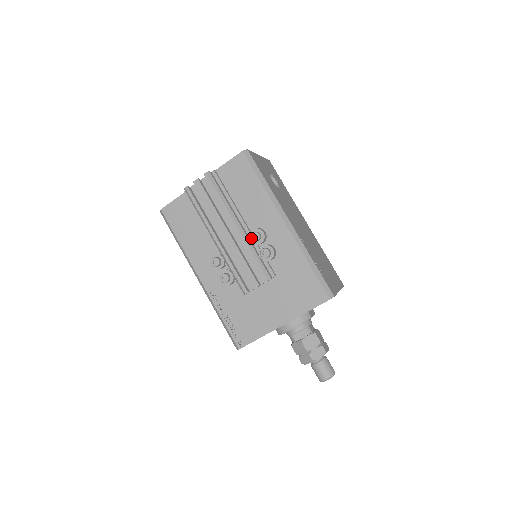
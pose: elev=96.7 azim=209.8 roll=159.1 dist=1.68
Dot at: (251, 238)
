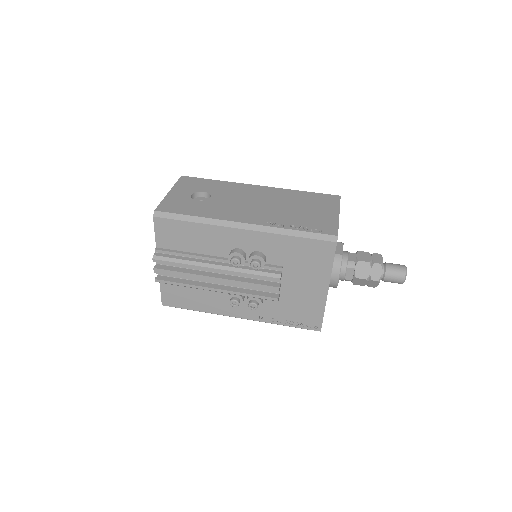
Dot at: (234, 267)
